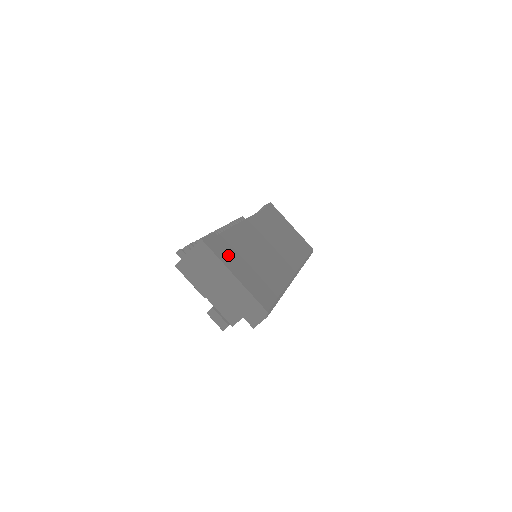
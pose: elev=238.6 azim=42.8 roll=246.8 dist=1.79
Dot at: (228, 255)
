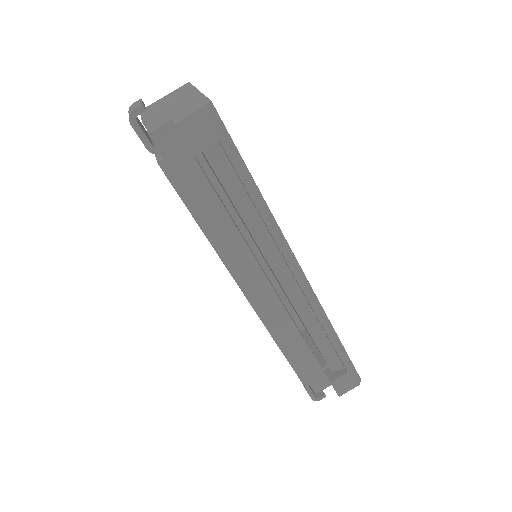
Dot at: occluded
